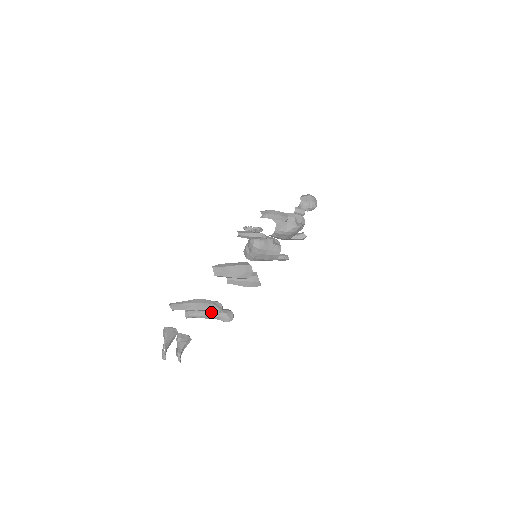
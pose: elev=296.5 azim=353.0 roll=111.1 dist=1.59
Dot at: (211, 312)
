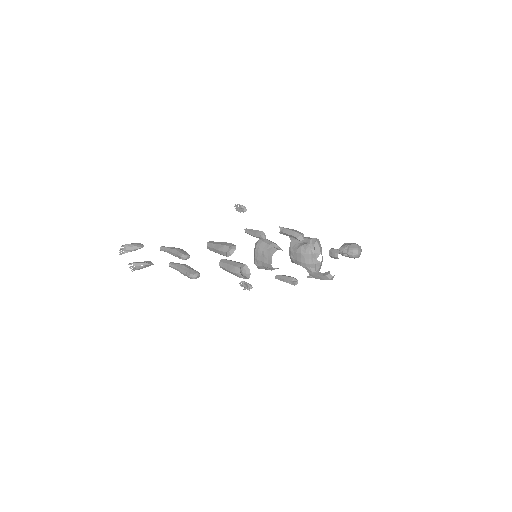
Dot at: (184, 266)
